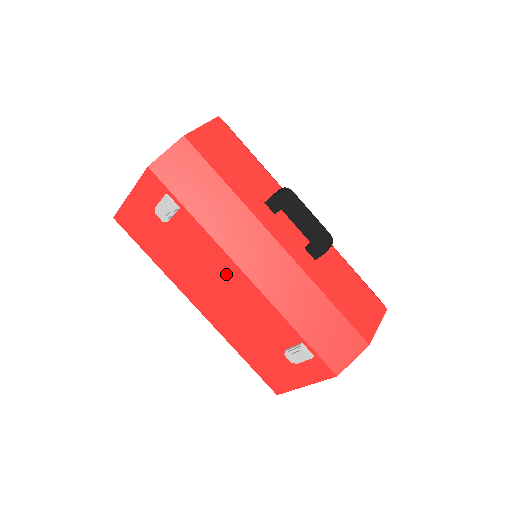
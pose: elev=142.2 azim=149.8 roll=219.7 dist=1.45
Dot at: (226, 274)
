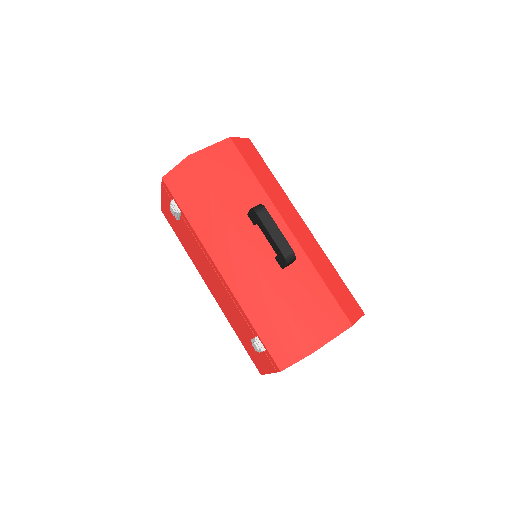
Dot at: (212, 268)
